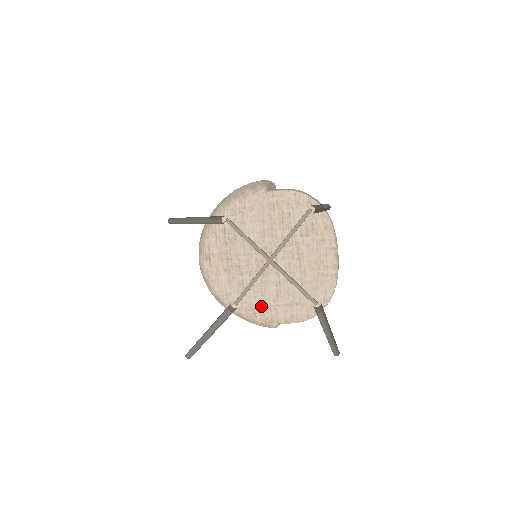
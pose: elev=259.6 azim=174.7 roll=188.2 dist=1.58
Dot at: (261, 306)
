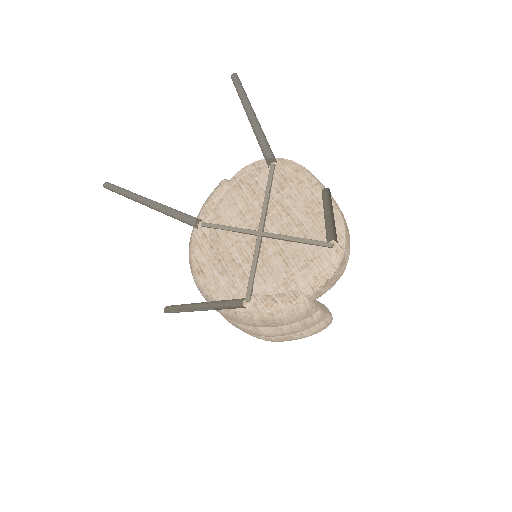
Dot at: (276, 287)
